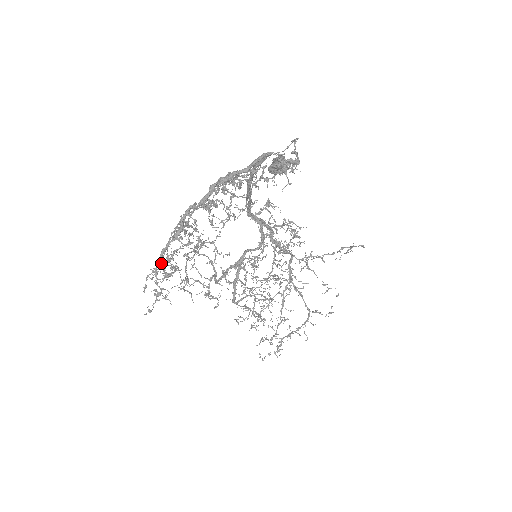
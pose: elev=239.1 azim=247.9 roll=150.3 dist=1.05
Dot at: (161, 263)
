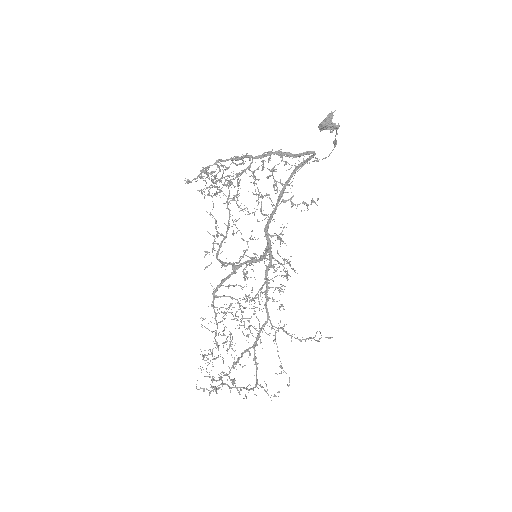
Dot at: (215, 164)
